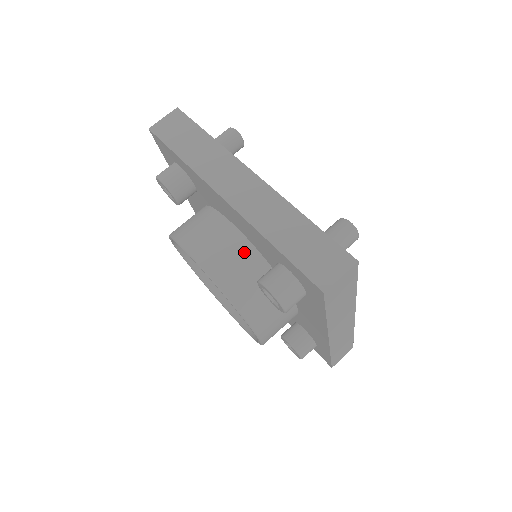
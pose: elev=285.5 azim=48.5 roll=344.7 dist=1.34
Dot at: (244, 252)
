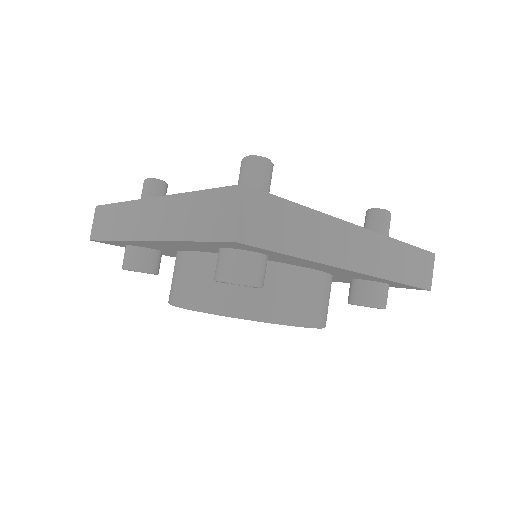
Dot at: (208, 265)
